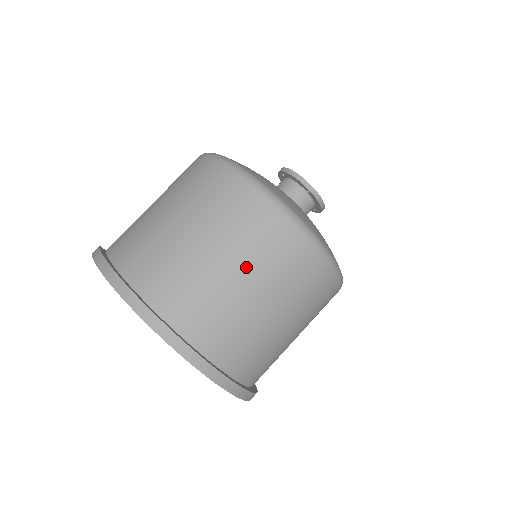
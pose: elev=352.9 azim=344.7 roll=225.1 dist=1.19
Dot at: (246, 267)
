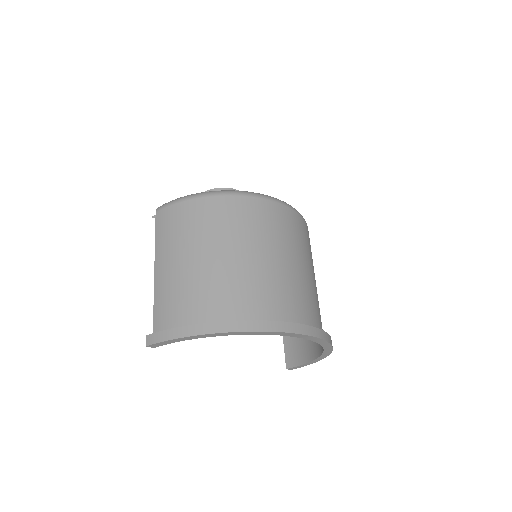
Dot at: (288, 251)
